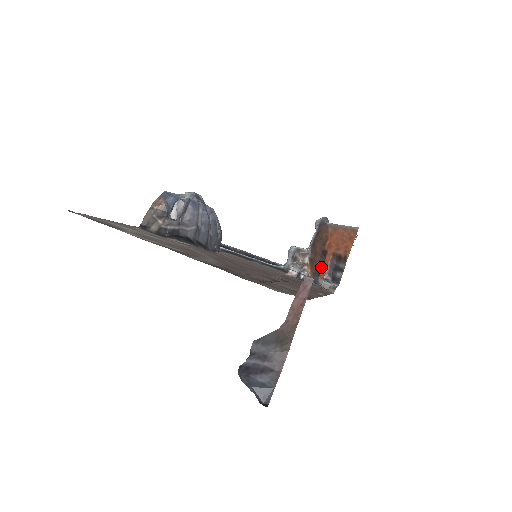
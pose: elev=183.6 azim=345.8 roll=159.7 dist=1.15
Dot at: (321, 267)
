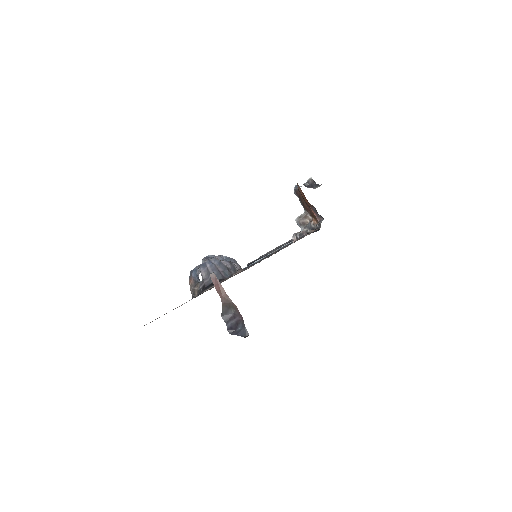
Dot at: occluded
